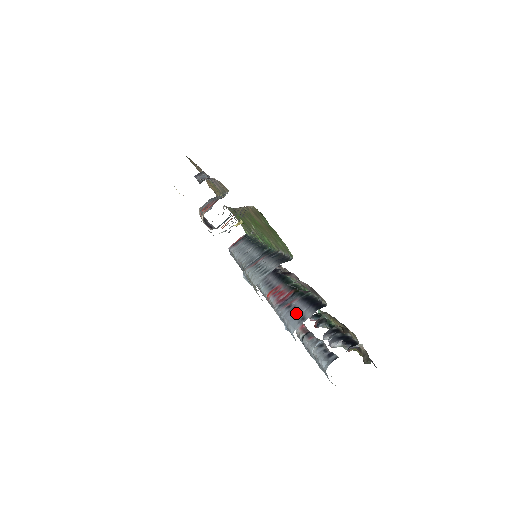
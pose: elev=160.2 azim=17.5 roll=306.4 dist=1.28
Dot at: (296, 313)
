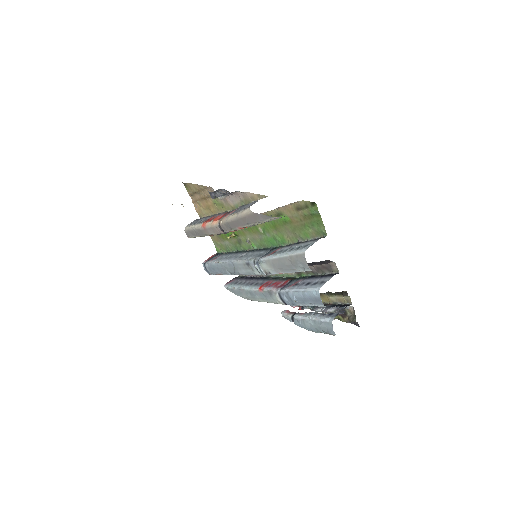
Dot at: (310, 283)
